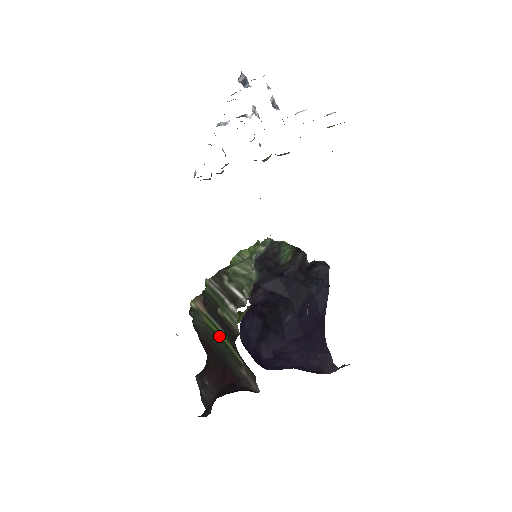
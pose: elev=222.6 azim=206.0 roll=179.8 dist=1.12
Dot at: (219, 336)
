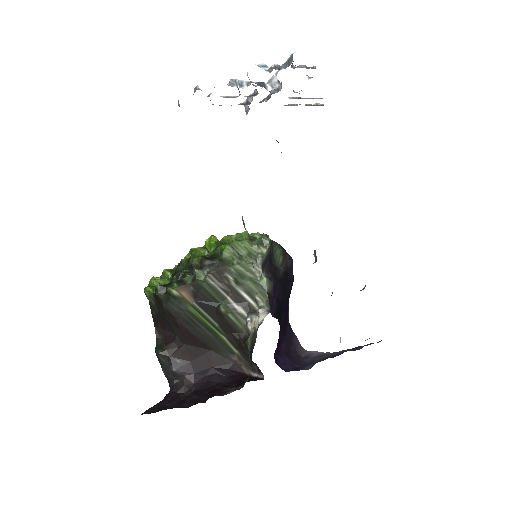
Dot at: (209, 327)
